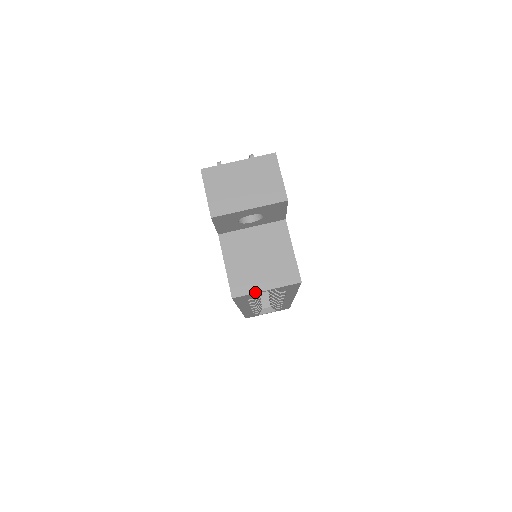
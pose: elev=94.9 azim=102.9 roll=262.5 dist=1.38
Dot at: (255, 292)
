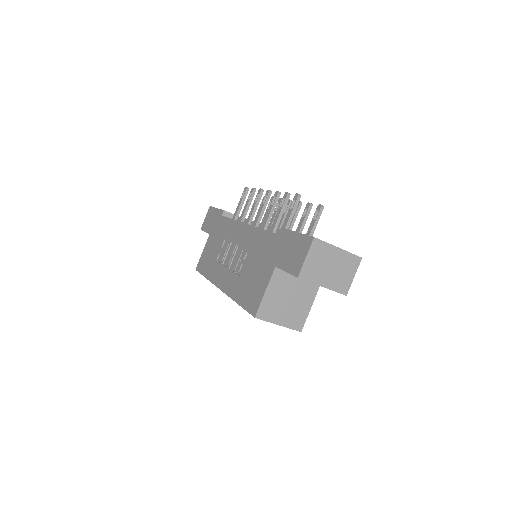
Dot at: (271, 322)
